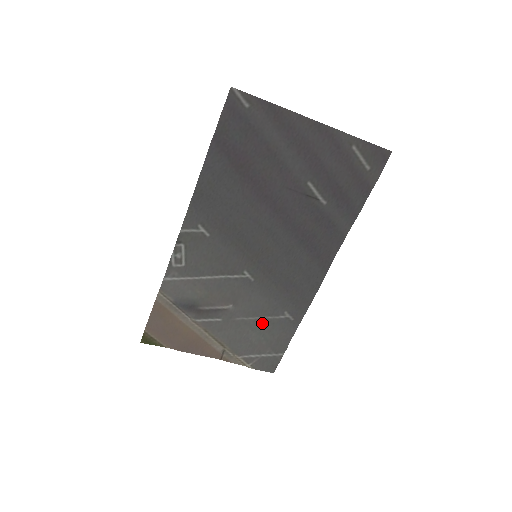
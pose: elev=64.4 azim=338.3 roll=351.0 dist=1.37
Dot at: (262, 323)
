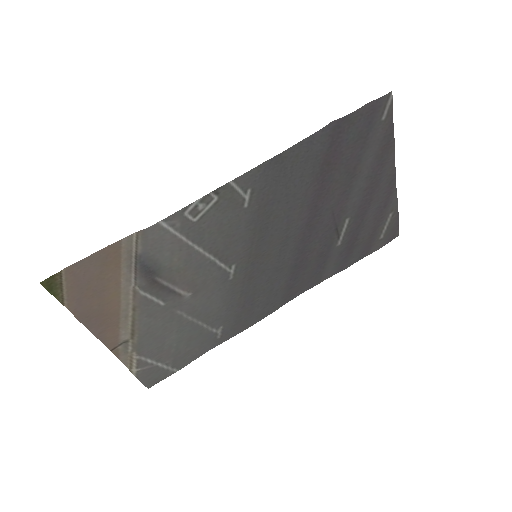
Dot at: (193, 328)
